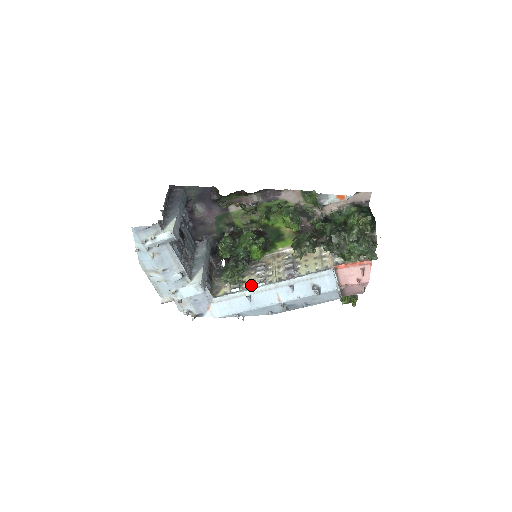
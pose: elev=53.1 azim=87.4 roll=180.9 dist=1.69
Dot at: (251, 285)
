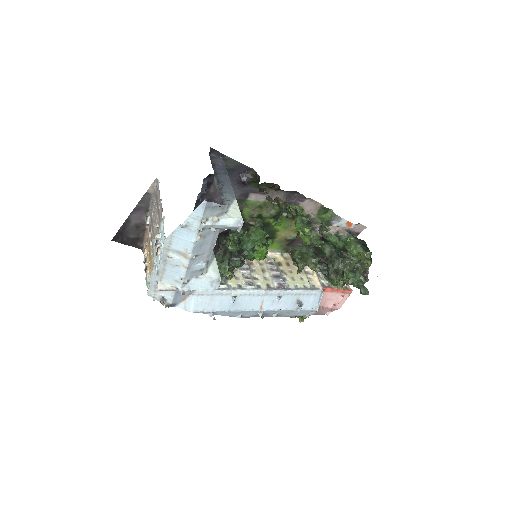
Dot at: (238, 285)
